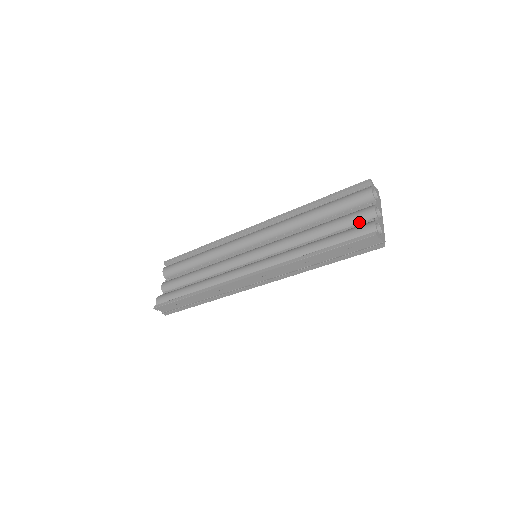
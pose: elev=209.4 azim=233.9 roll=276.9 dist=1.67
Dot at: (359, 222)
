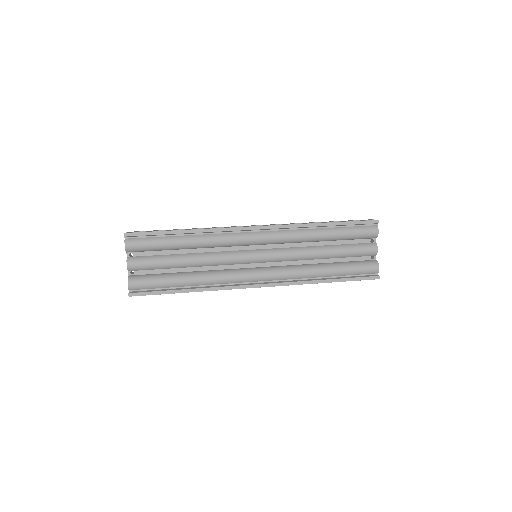
Dot at: (362, 256)
